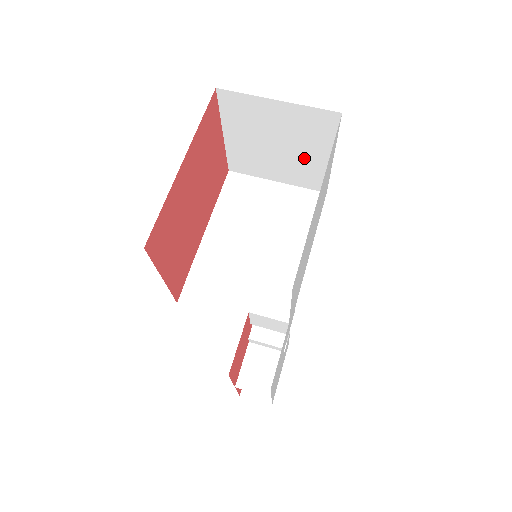
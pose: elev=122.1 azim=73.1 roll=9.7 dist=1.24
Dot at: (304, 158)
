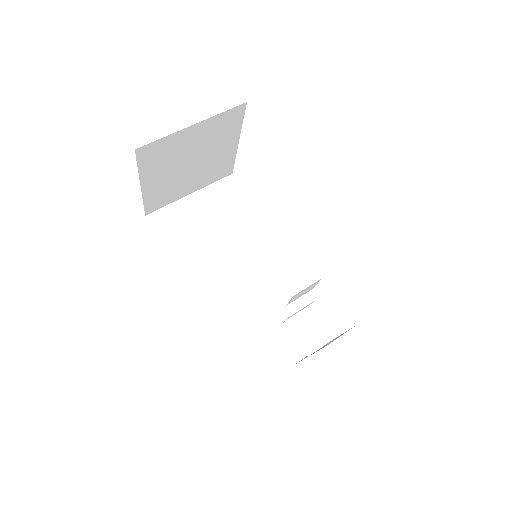
Dot at: (215, 158)
